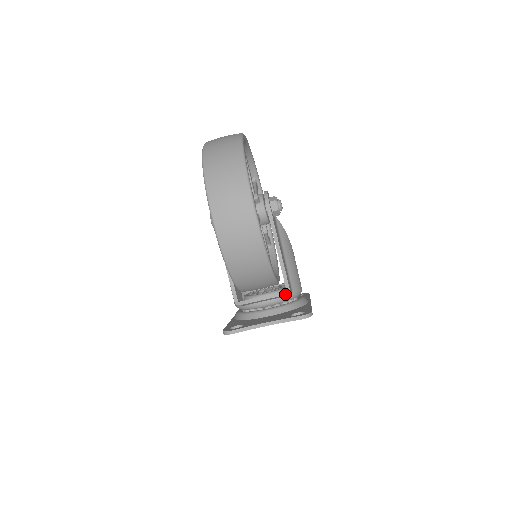
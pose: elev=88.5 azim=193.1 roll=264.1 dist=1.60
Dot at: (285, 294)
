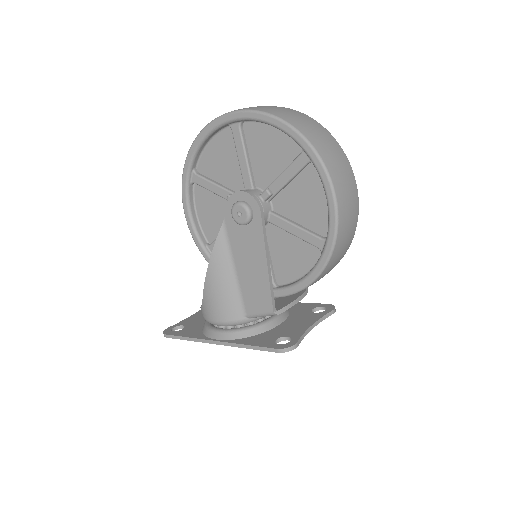
Dot at: (307, 291)
